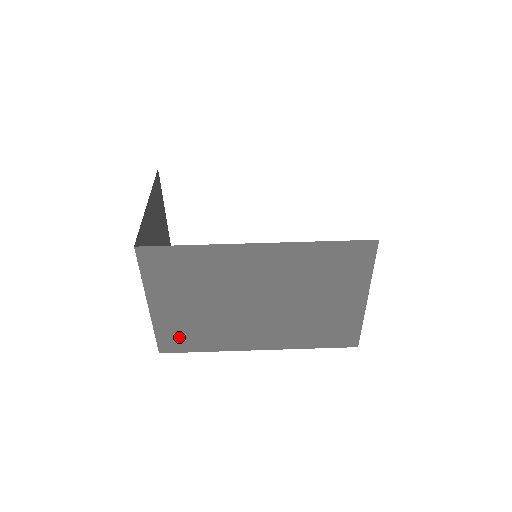
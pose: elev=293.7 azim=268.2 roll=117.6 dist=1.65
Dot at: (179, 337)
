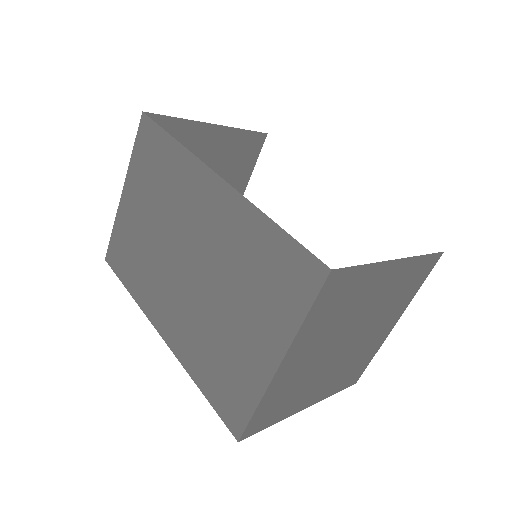
Dot at: (122, 252)
